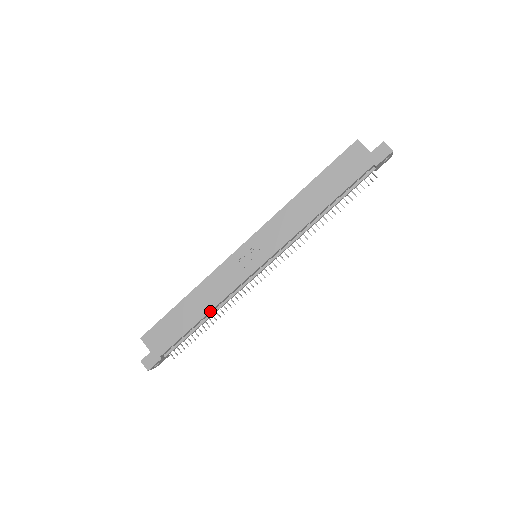
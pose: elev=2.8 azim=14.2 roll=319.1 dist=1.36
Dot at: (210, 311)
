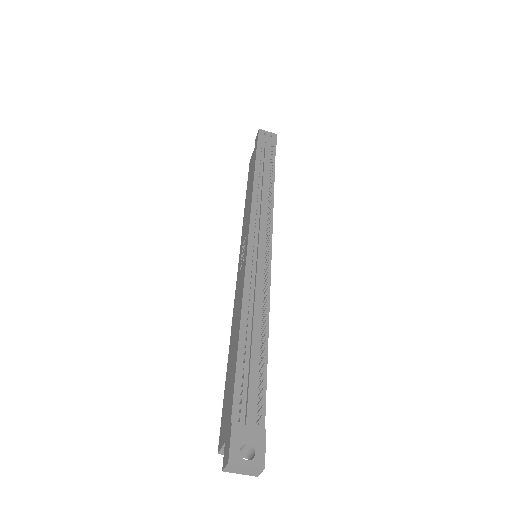
Dot at: (241, 317)
